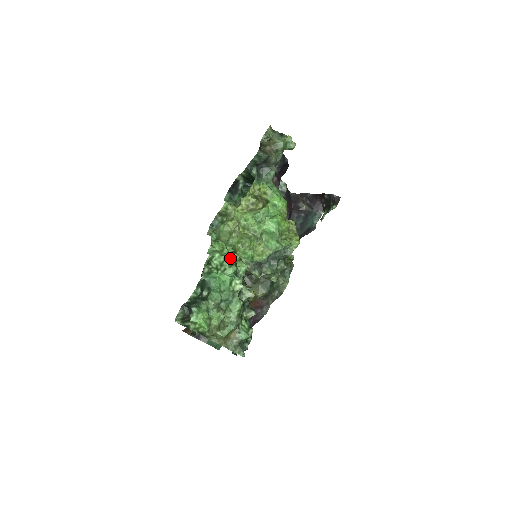
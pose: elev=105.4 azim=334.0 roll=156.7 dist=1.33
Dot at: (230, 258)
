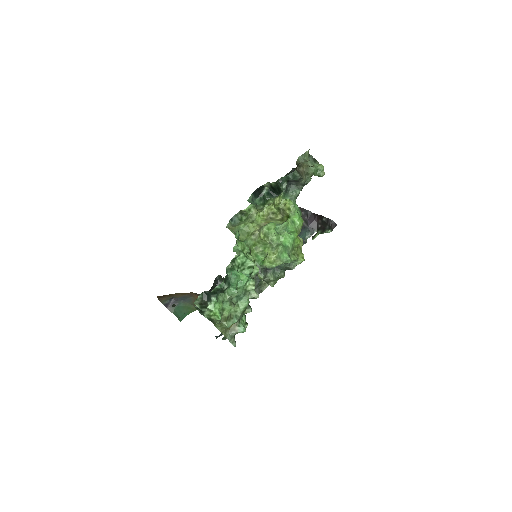
Dot at: (251, 261)
